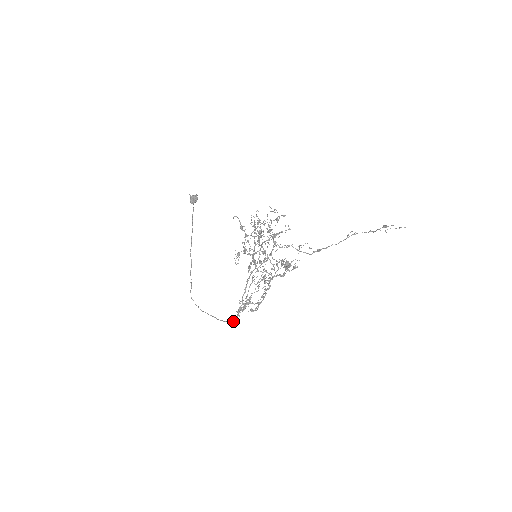
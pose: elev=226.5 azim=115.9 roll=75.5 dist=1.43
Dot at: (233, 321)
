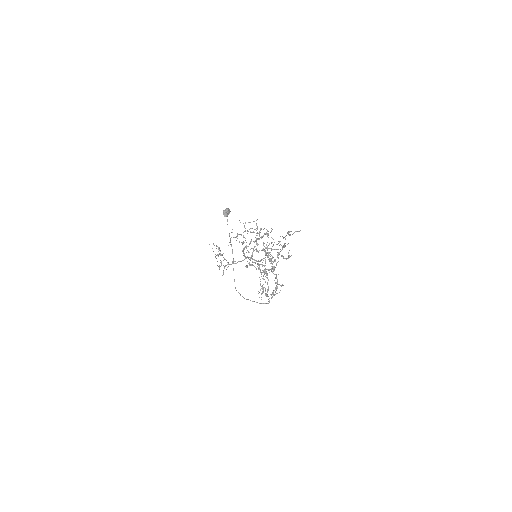
Dot at: occluded
